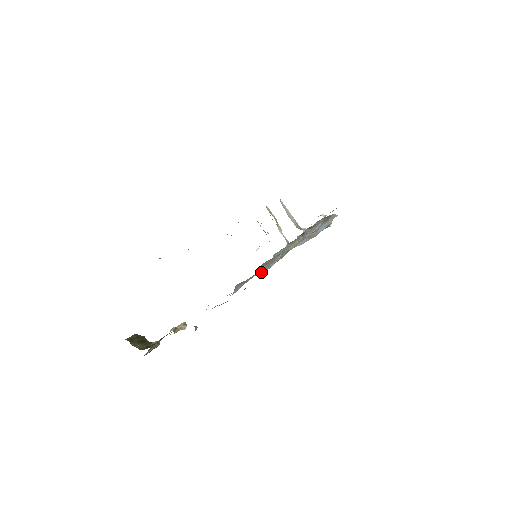
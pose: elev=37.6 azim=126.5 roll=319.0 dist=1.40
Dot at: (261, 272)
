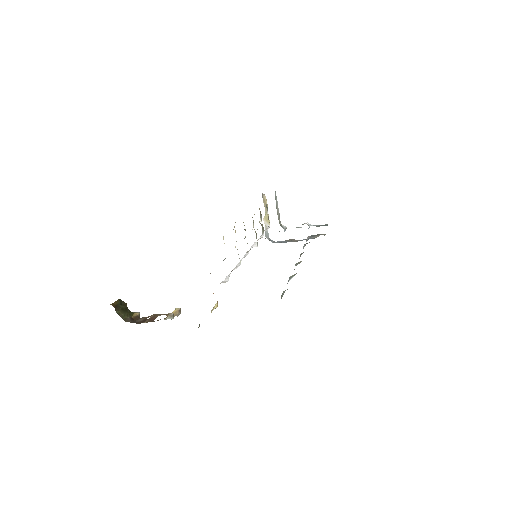
Dot at: (282, 296)
